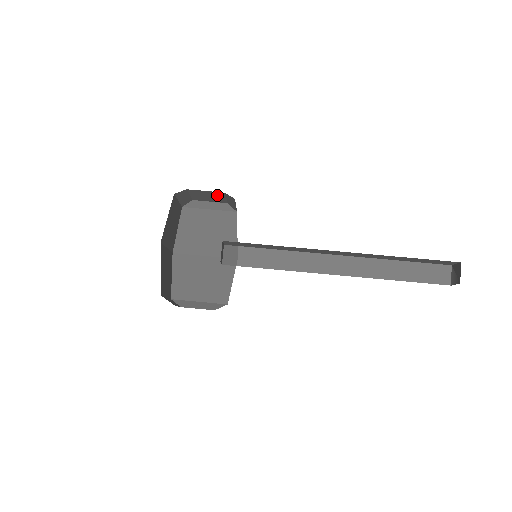
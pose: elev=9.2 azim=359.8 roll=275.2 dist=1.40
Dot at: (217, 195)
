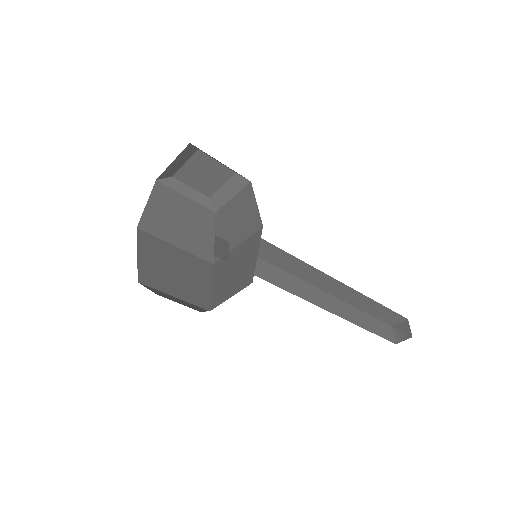
Dot at: (219, 175)
